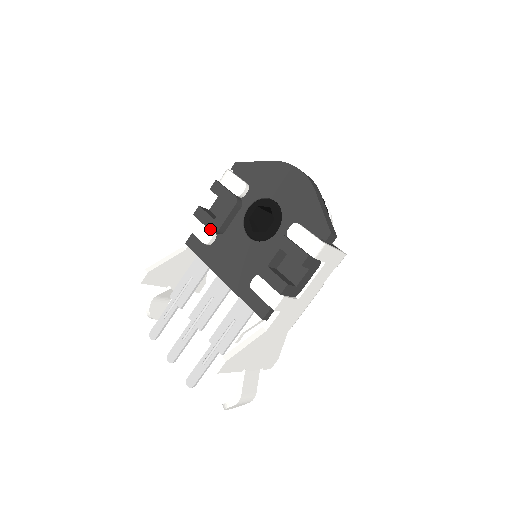
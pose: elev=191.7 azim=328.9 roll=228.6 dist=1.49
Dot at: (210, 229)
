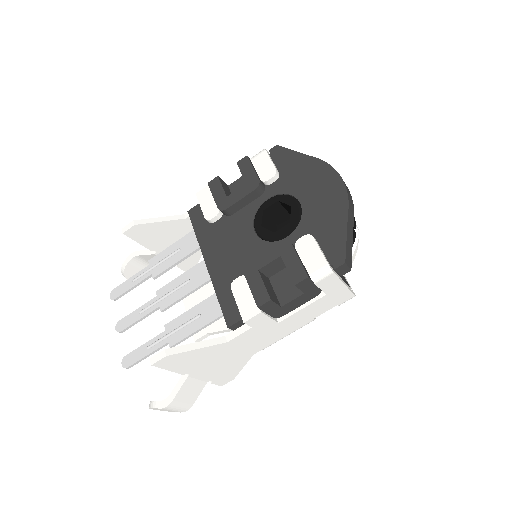
Dot at: (218, 205)
